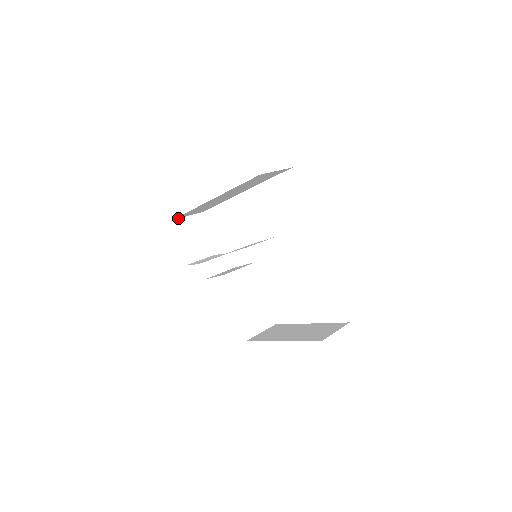
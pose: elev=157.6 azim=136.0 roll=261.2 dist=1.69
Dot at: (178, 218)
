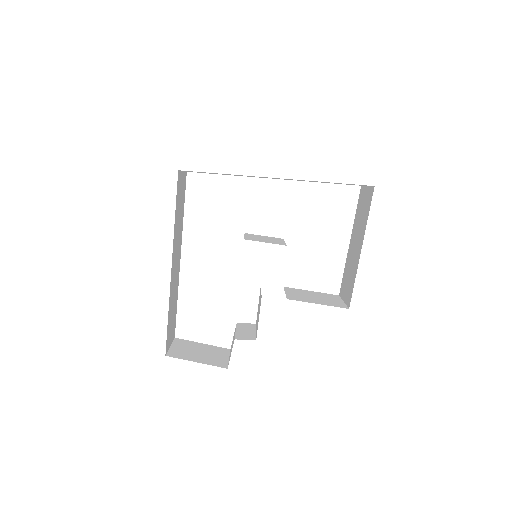
Dot at: (167, 352)
